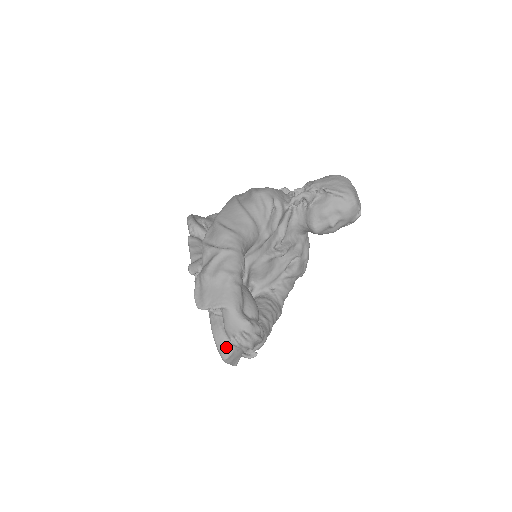
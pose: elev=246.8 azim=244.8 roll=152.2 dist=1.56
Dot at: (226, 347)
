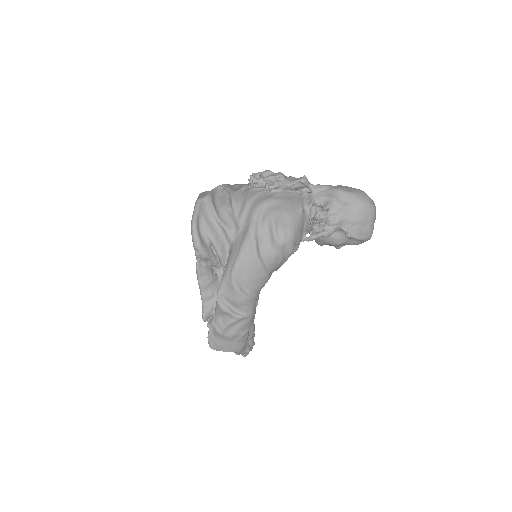
Dot at: occluded
